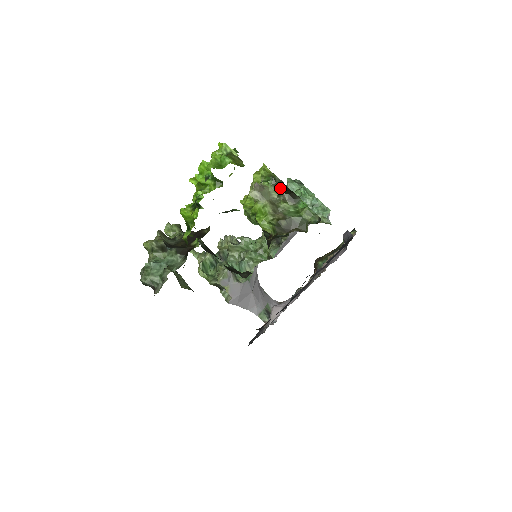
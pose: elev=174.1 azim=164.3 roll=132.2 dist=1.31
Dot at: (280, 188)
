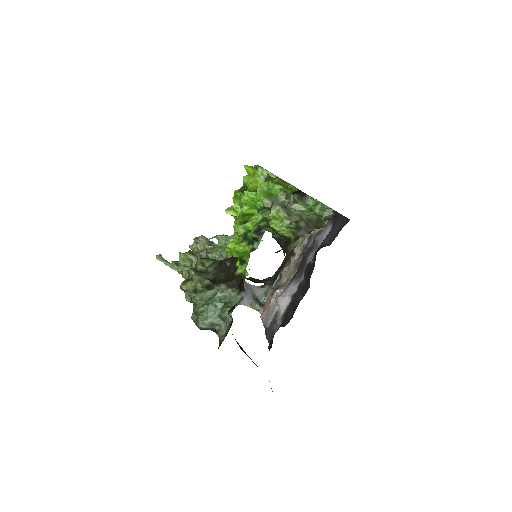
Dot at: occluded
